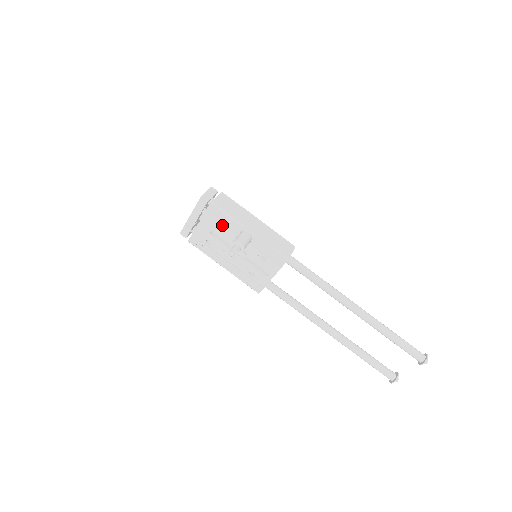
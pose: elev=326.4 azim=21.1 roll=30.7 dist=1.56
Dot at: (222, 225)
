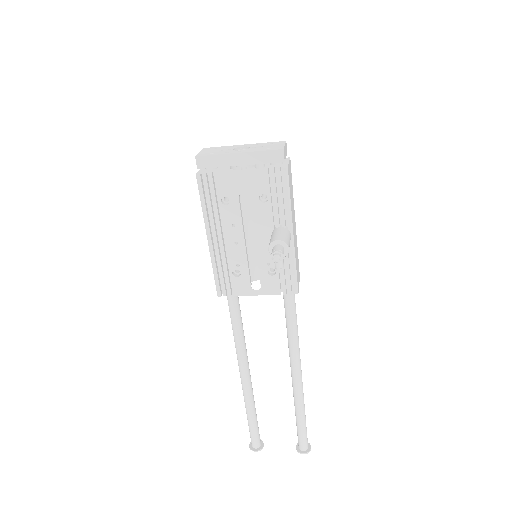
Dot at: (268, 200)
